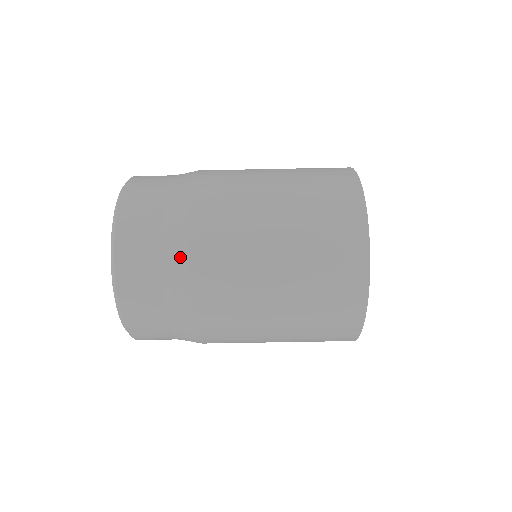
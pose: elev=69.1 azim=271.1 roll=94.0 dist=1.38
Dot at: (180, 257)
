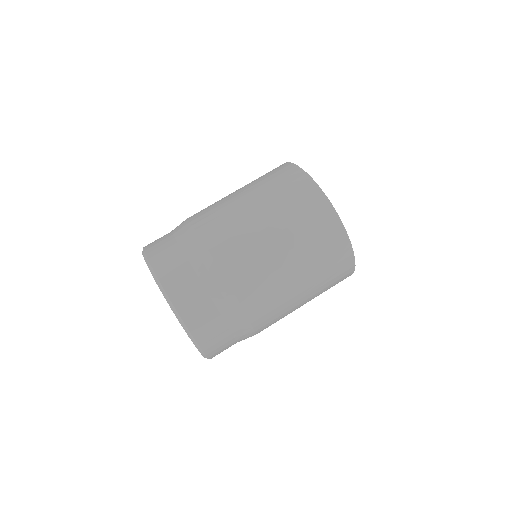
Dot at: (201, 253)
